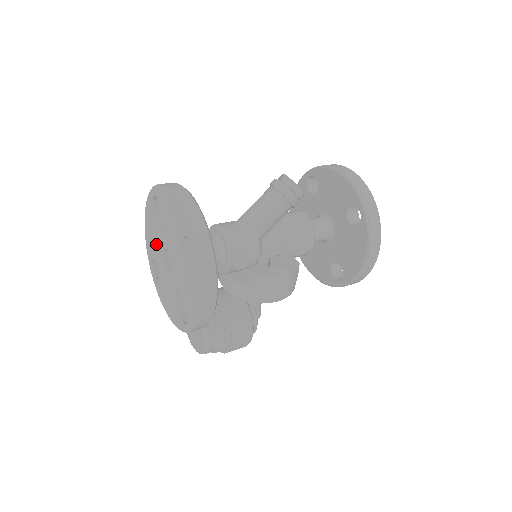
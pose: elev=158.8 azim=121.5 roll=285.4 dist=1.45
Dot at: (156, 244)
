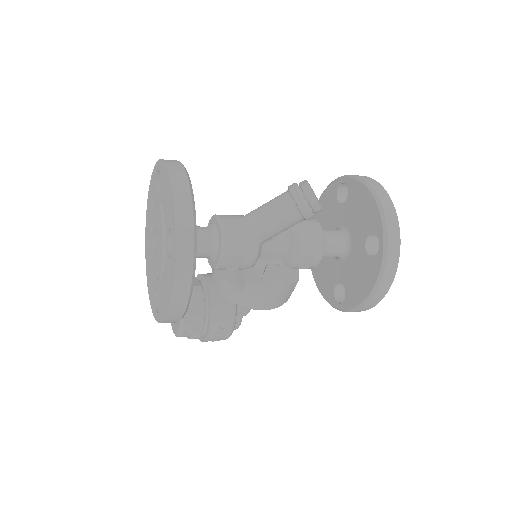
Dot at: (151, 219)
